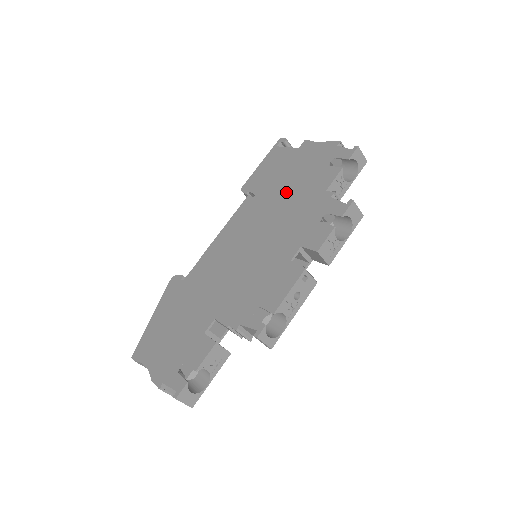
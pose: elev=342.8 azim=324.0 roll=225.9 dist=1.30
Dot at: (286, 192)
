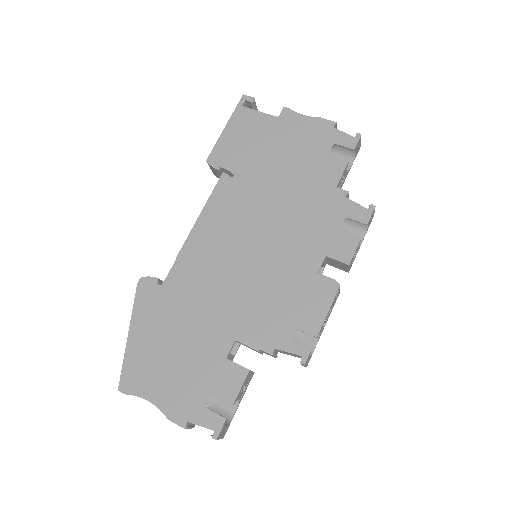
Dot at: (281, 179)
